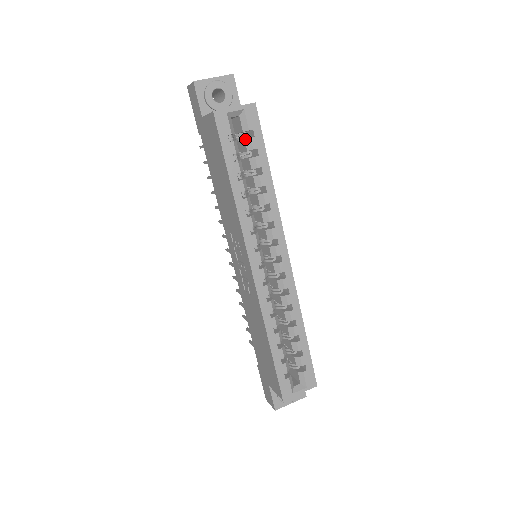
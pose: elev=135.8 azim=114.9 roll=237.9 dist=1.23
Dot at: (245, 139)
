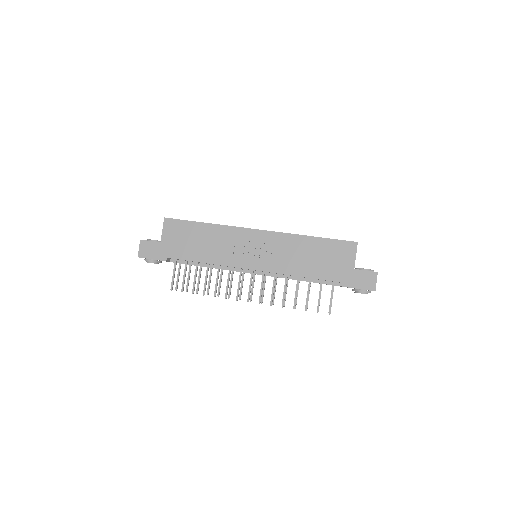
Dot at: occluded
